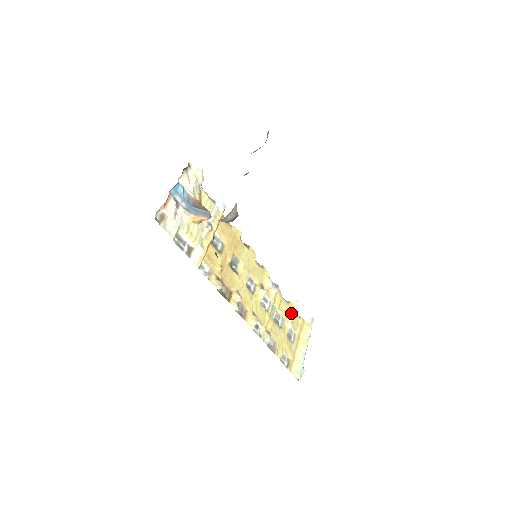
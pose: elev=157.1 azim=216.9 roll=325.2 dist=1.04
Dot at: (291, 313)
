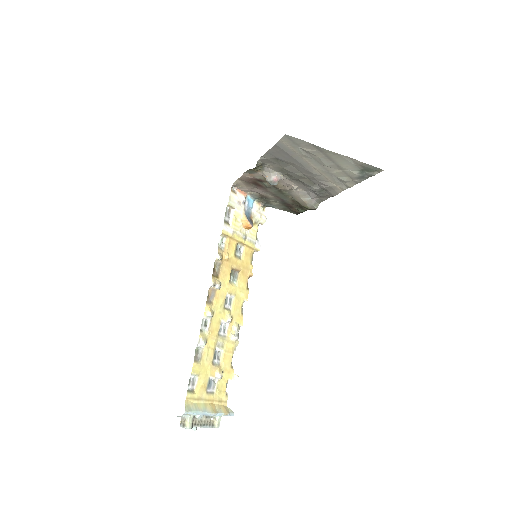
Dot at: (226, 376)
